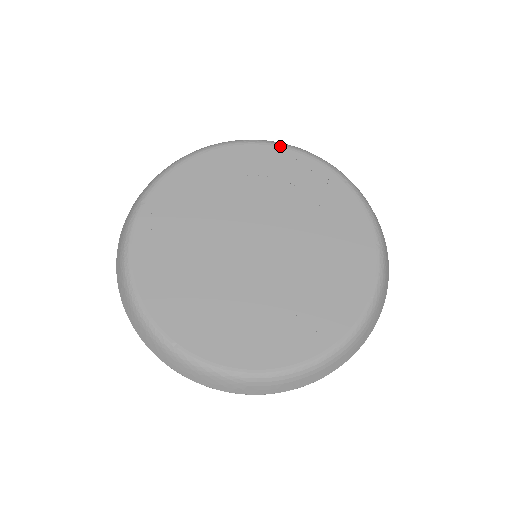
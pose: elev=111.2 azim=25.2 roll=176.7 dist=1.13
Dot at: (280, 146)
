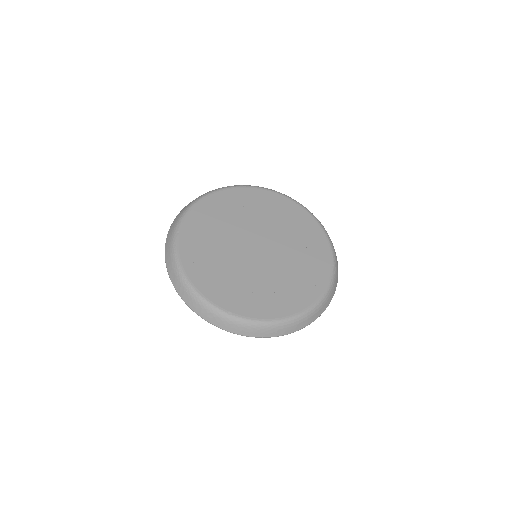
Dot at: (252, 187)
